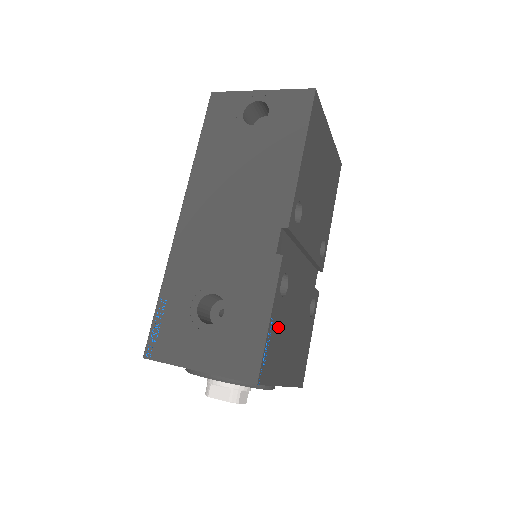
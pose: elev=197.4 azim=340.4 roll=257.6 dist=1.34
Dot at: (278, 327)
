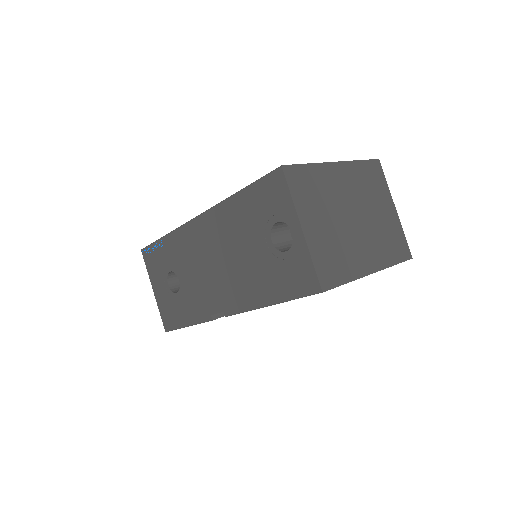
Dot at: occluded
